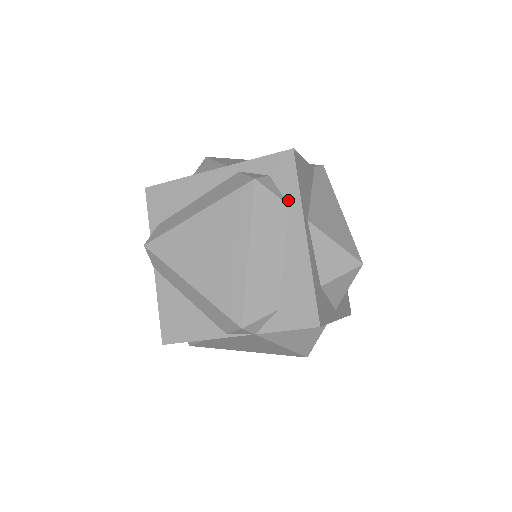
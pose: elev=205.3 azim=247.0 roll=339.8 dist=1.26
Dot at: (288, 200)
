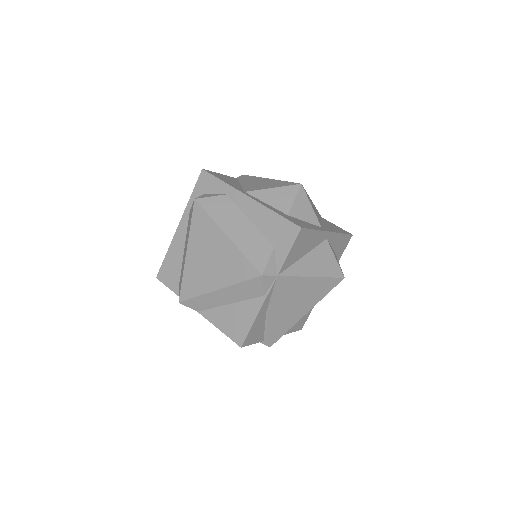
Dot at: (223, 193)
